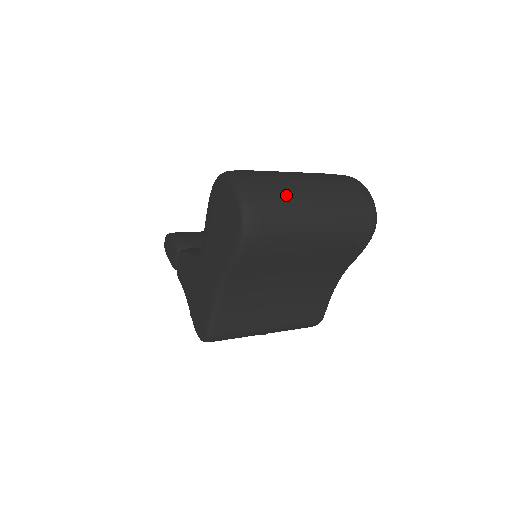
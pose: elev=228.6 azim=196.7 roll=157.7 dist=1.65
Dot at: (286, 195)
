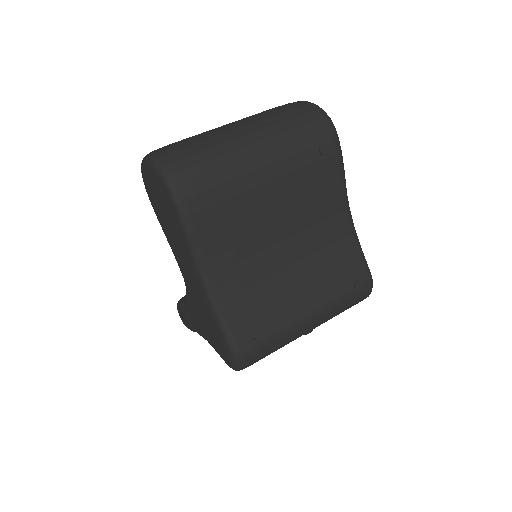
Dot at: (203, 137)
